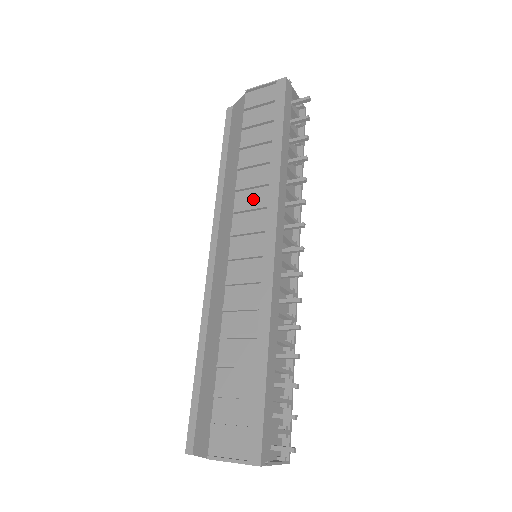
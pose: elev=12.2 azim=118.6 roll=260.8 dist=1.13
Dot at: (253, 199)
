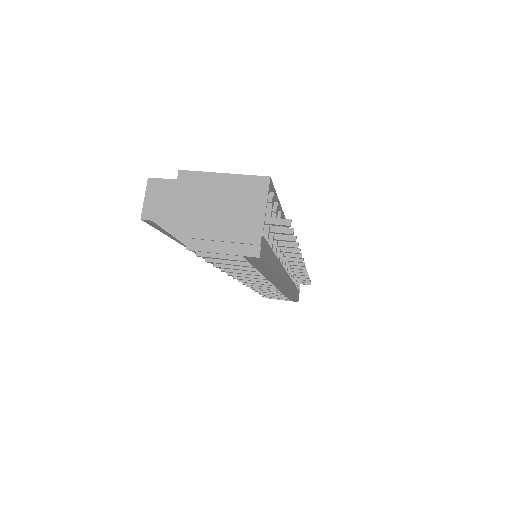
Dot at: occluded
